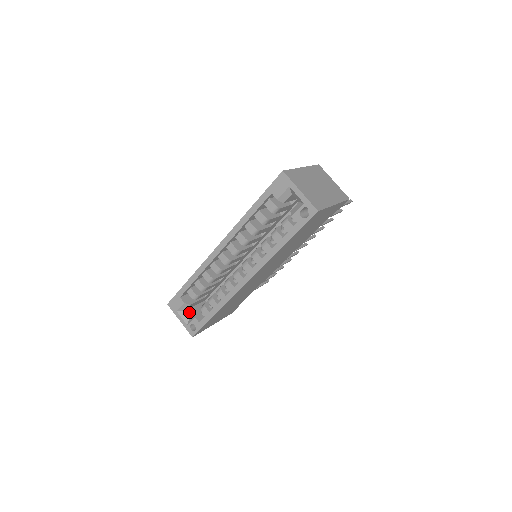
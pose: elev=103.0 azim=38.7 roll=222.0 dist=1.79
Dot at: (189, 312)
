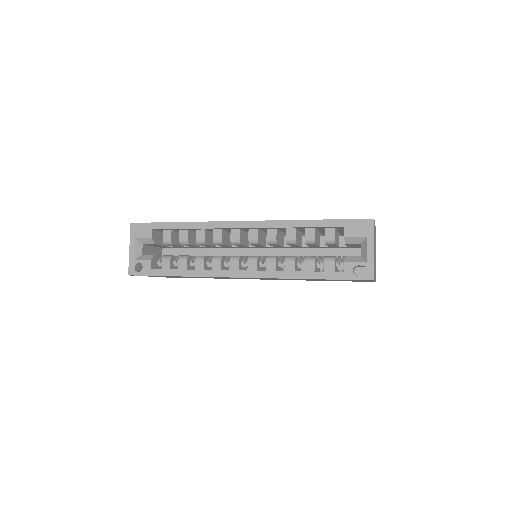
Dot at: (145, 249)
